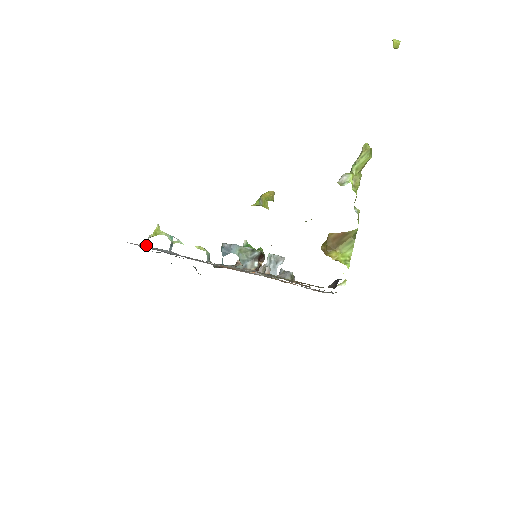
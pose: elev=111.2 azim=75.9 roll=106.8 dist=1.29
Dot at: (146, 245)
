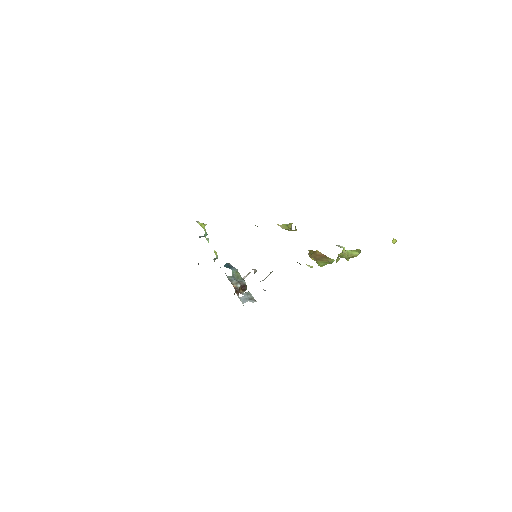
Dot at: occluded
